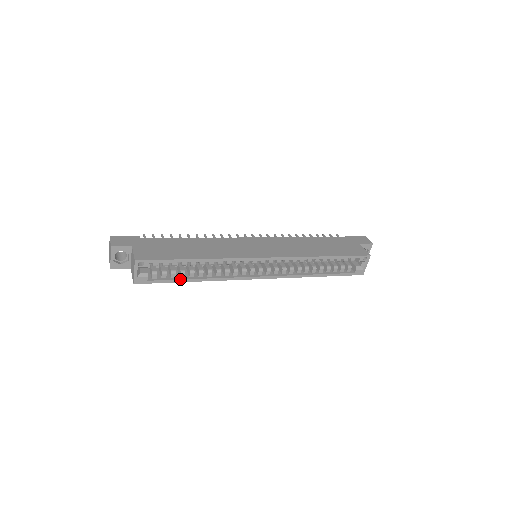
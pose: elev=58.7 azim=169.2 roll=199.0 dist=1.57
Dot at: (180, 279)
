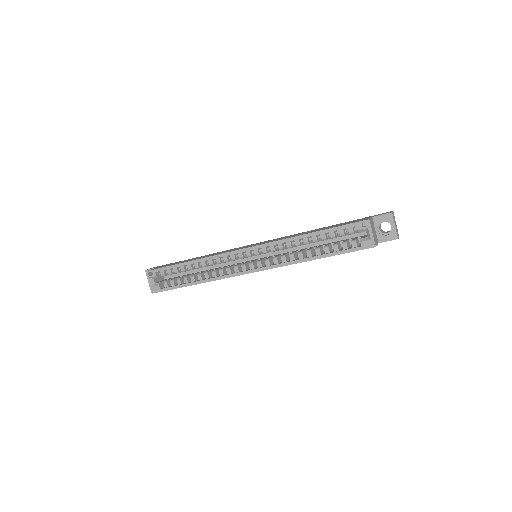
Dot at: (183, 284)
